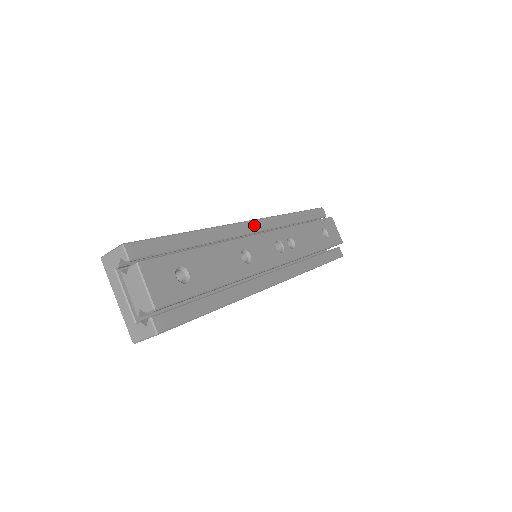
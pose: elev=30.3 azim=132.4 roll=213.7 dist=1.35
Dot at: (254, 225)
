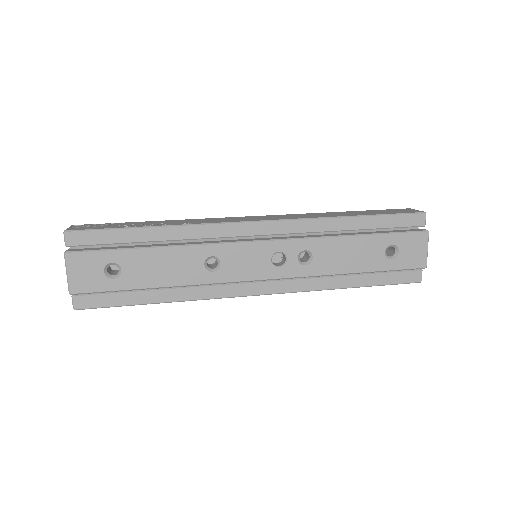
Dot at: (257, 227)
